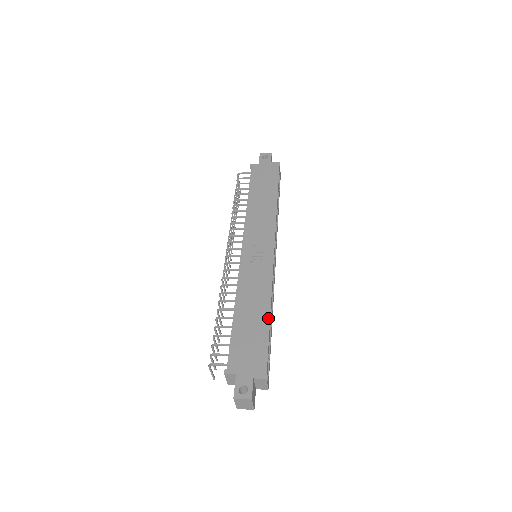
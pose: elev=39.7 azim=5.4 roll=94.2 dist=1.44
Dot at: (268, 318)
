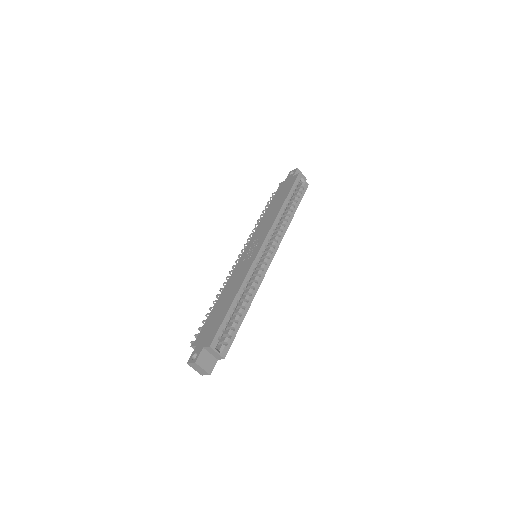
Dot at: (232, 301)
